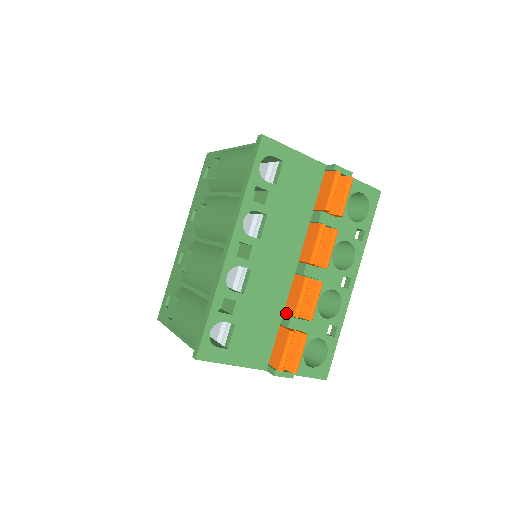
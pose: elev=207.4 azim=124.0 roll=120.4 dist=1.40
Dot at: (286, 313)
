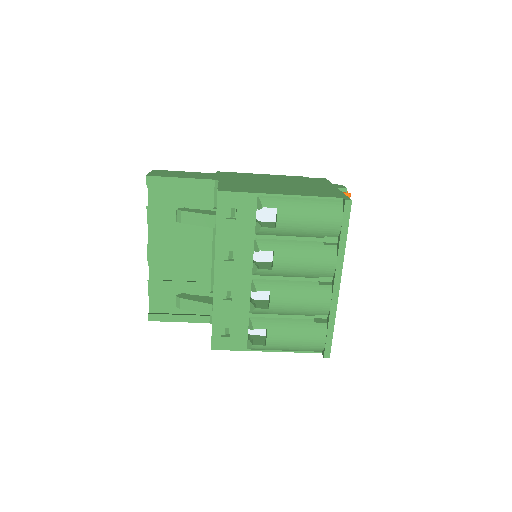
Dot at: occluded
